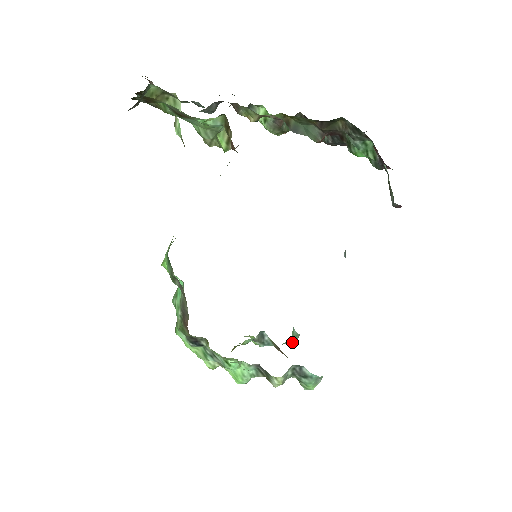
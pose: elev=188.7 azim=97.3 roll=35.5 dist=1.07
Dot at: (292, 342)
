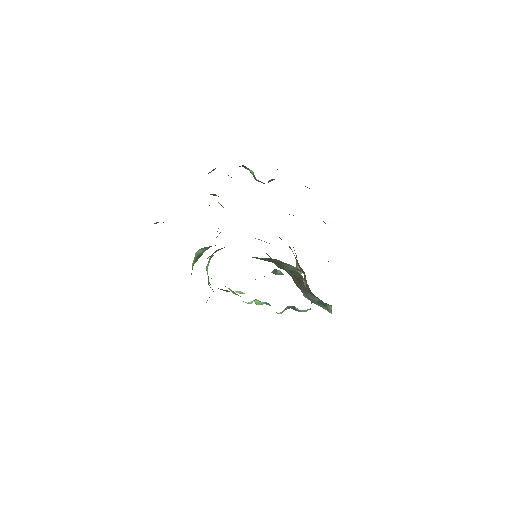
Dot at: occluded
